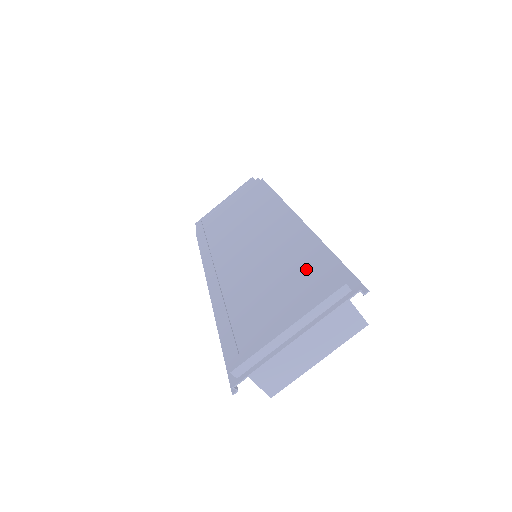
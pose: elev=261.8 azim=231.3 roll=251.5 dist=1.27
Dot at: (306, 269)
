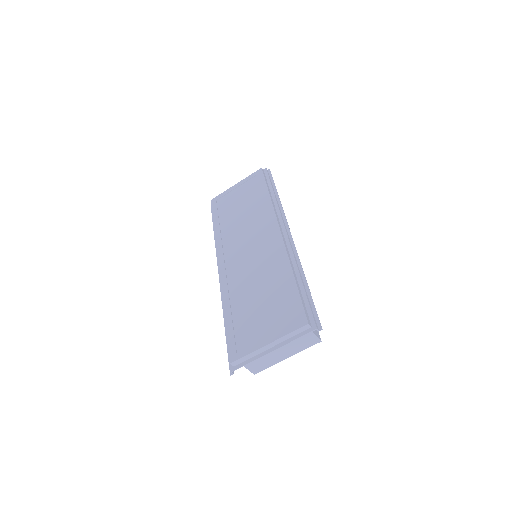
Dot at: (287, 297)
